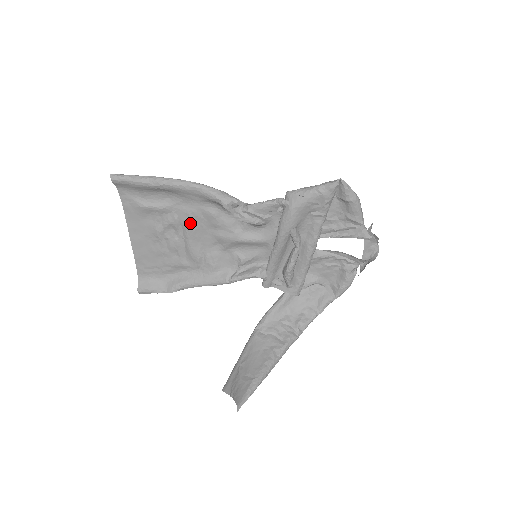
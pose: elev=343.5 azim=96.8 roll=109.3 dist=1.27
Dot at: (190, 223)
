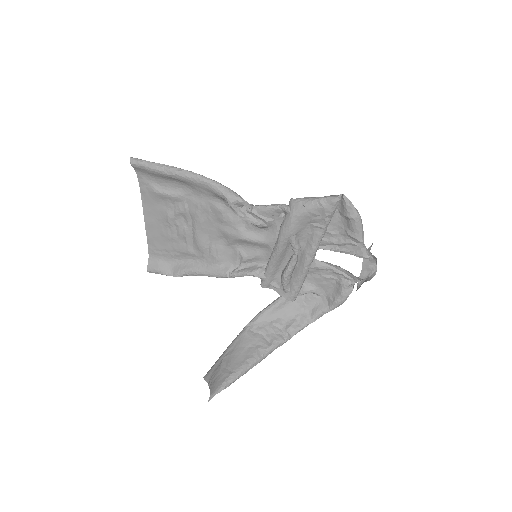
Dot at: (198, 214)
